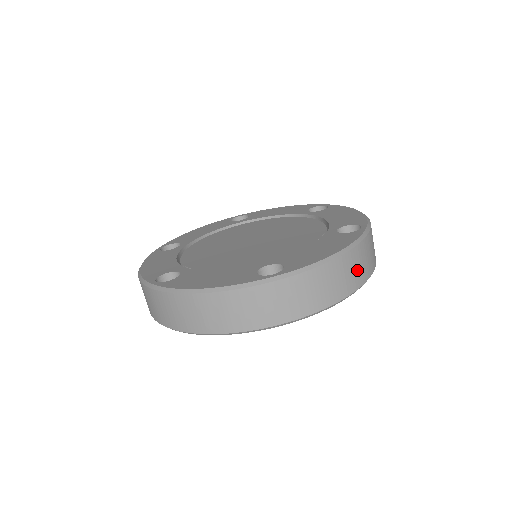
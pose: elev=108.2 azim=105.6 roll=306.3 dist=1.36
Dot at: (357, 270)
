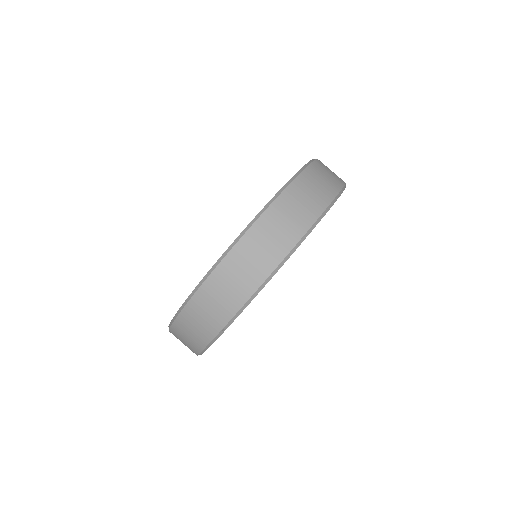
Dot at: occluded
